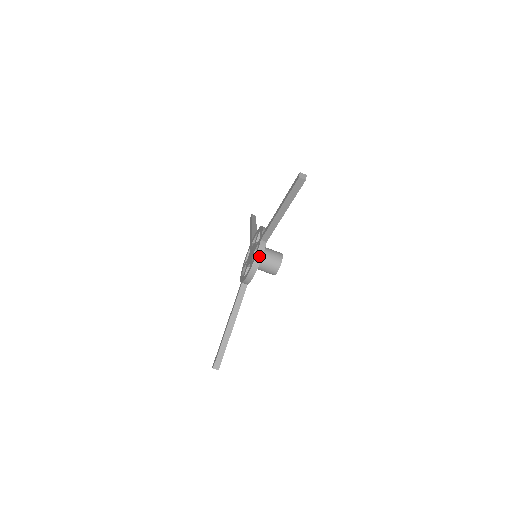
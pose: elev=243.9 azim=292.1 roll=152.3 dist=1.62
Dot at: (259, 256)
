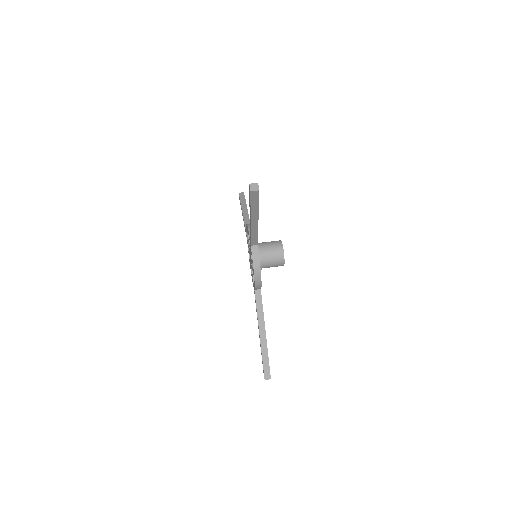
Dot at: occluded
